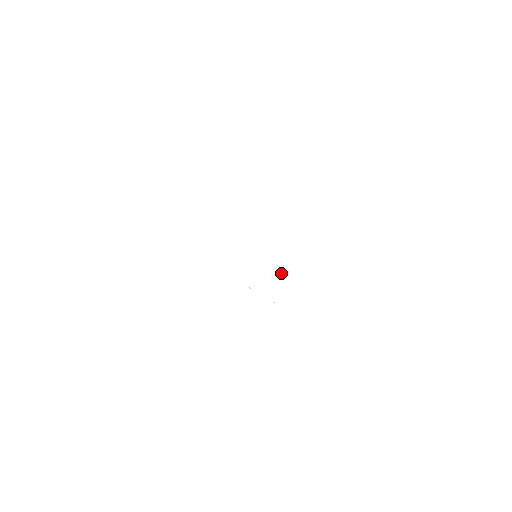
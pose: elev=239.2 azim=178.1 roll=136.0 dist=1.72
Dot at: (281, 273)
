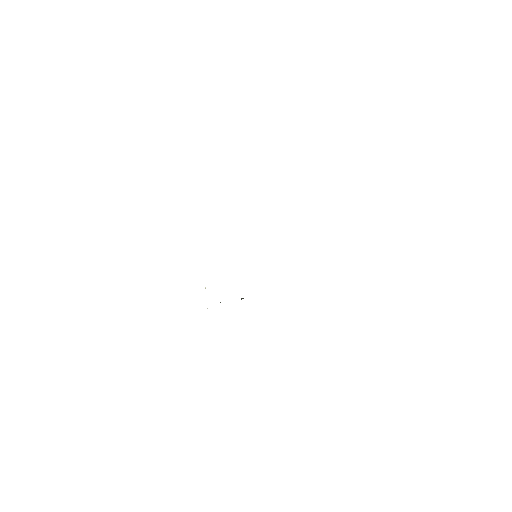
Dot at: occluded
